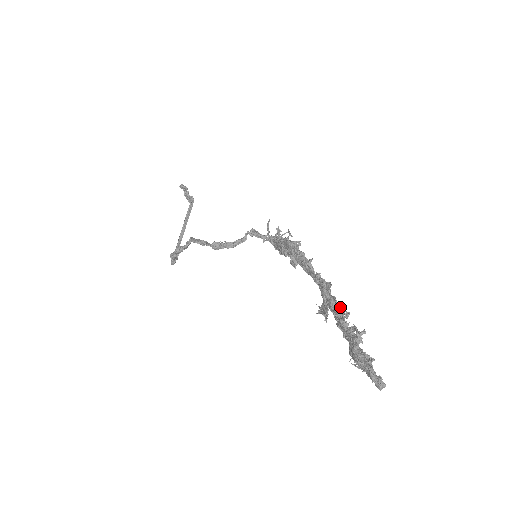
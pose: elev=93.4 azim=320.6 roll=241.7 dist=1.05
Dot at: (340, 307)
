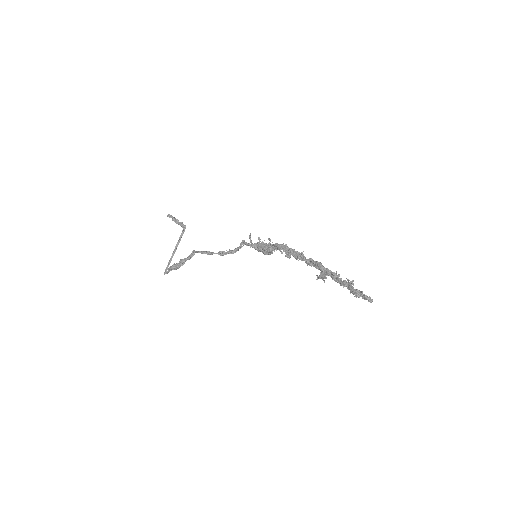
Dot at: (336, 272)
